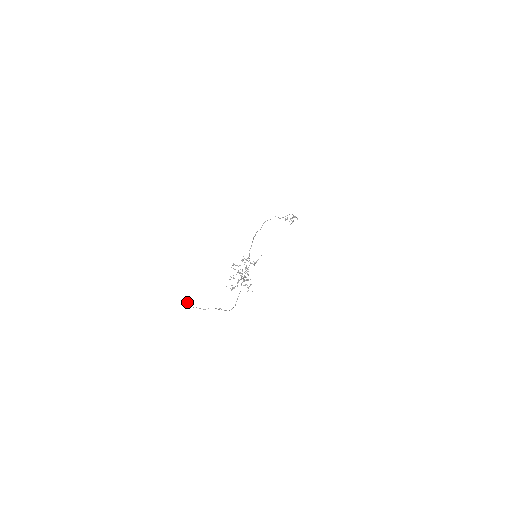
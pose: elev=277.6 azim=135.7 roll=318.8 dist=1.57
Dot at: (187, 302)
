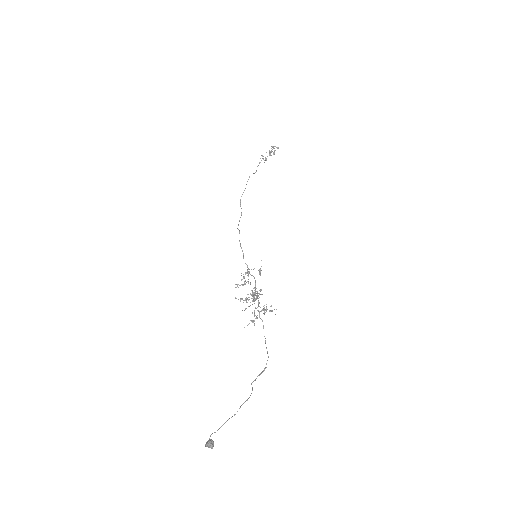
Dot at: (205, 446)
